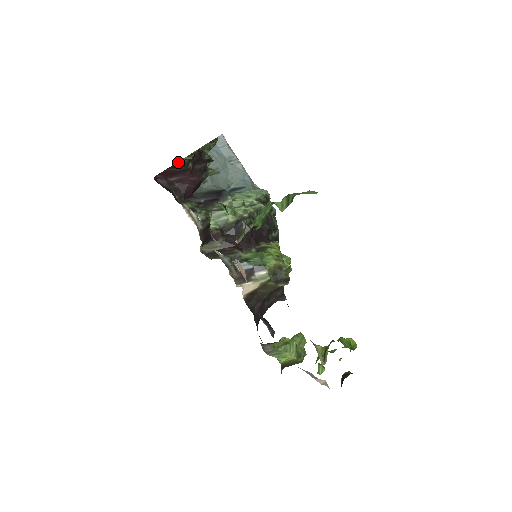
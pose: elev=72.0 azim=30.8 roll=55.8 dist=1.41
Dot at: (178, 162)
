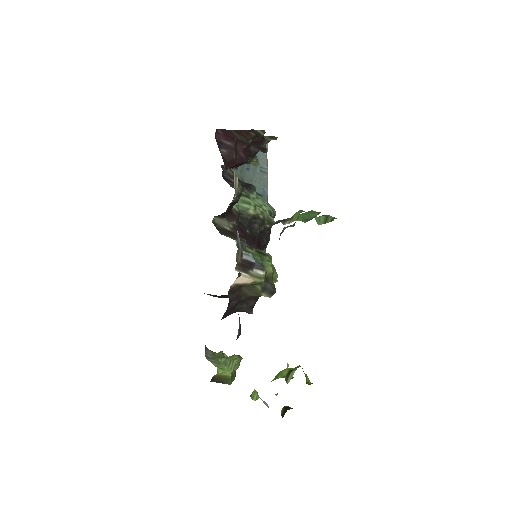
Dot at: (247, 130)
